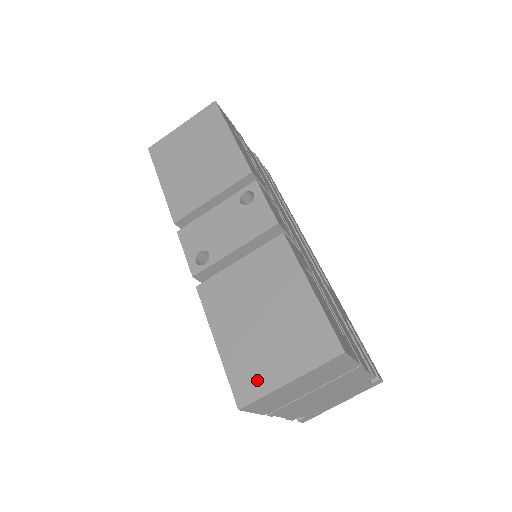
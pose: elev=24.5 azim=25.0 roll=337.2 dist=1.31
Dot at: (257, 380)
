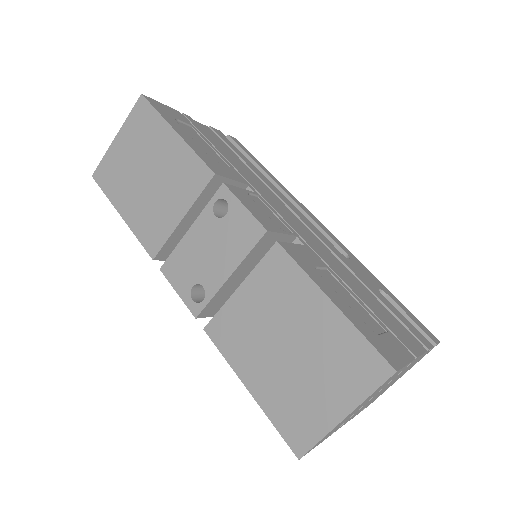
Dot at: (307, 423)
